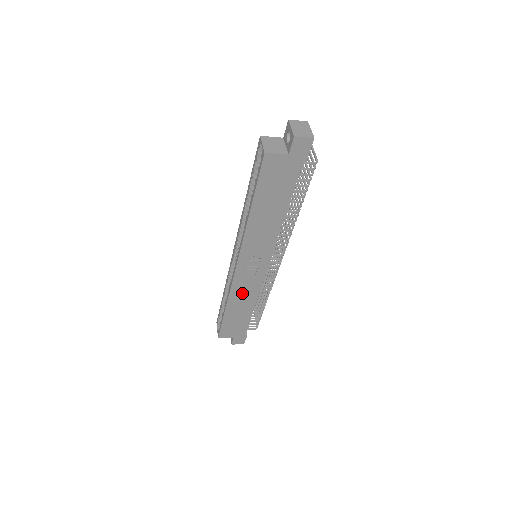
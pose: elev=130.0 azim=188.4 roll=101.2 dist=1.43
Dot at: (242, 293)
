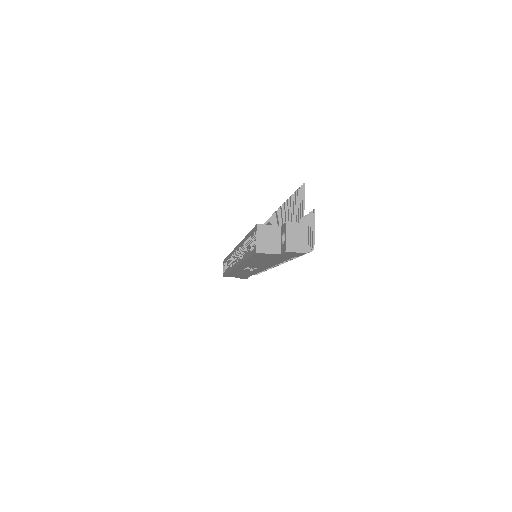
Dot at: (242, 272)
